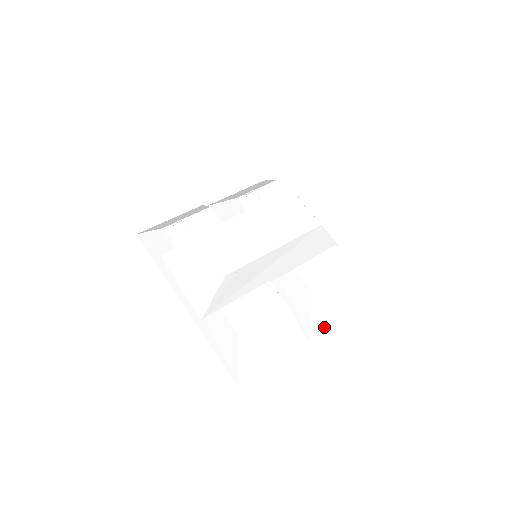
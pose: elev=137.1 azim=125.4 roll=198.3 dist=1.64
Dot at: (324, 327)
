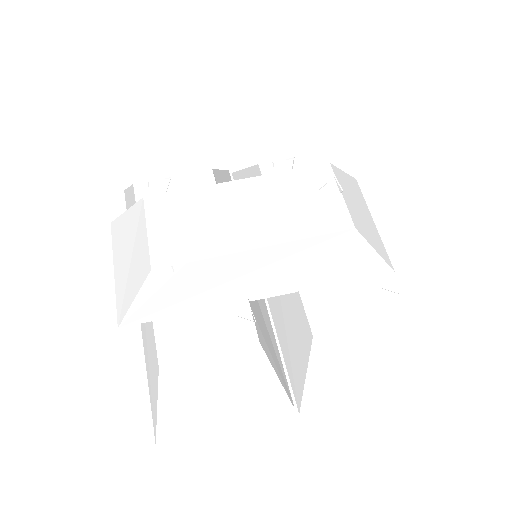
Dot at: (331, 399)
